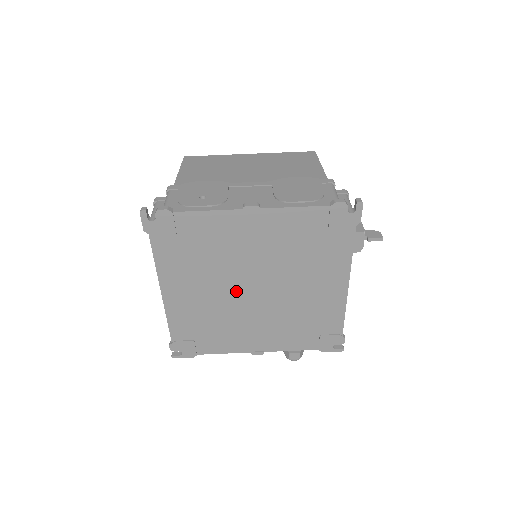
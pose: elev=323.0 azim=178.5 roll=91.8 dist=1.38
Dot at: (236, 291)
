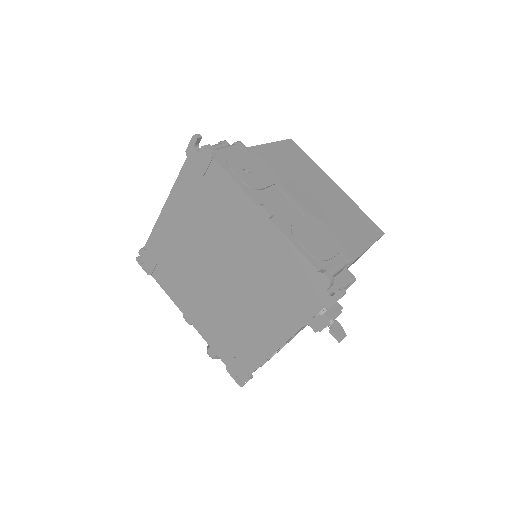
Dot at: (208, 260)
